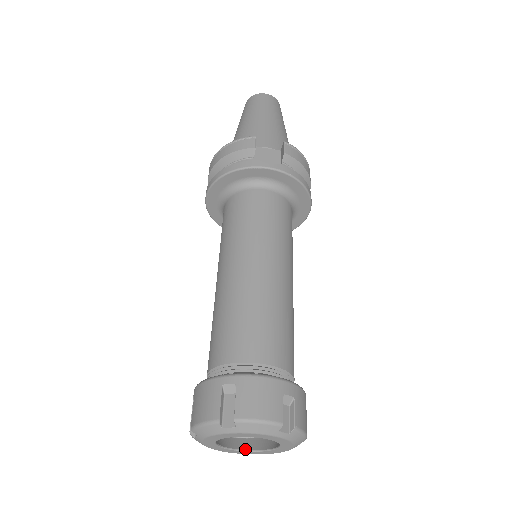
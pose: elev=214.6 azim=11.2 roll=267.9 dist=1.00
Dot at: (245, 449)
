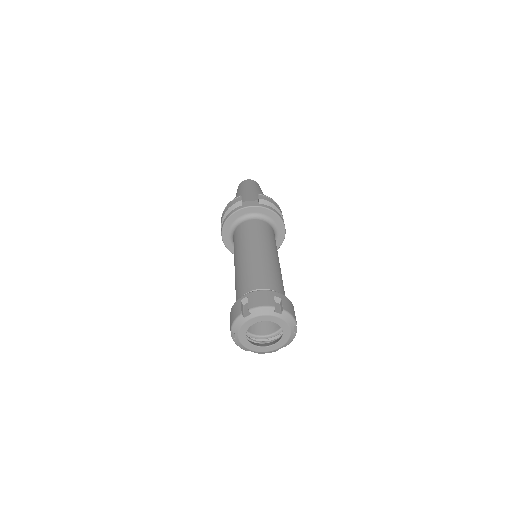
Dot at: (267, 346)
